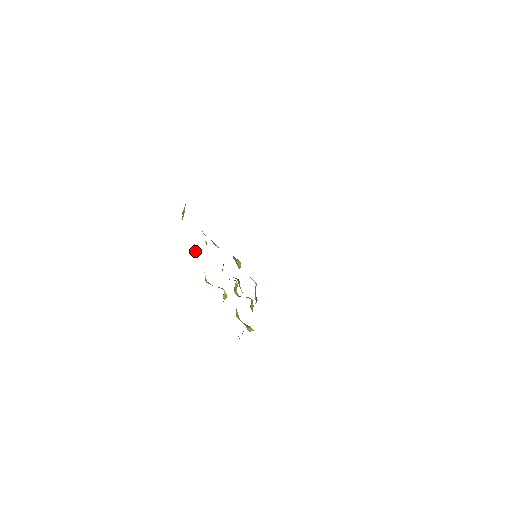
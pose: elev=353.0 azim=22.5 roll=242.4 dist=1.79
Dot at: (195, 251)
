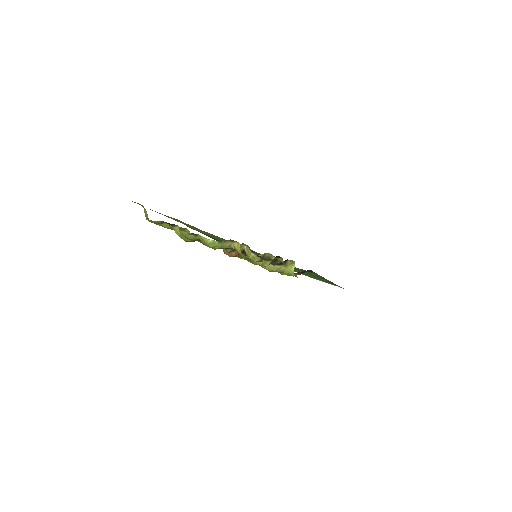
Dot at: (178, 230)
